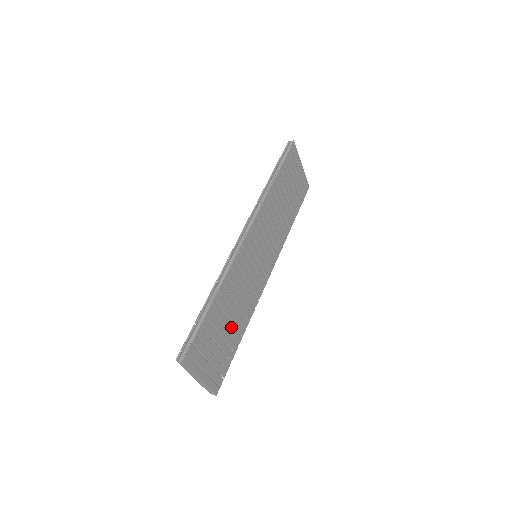
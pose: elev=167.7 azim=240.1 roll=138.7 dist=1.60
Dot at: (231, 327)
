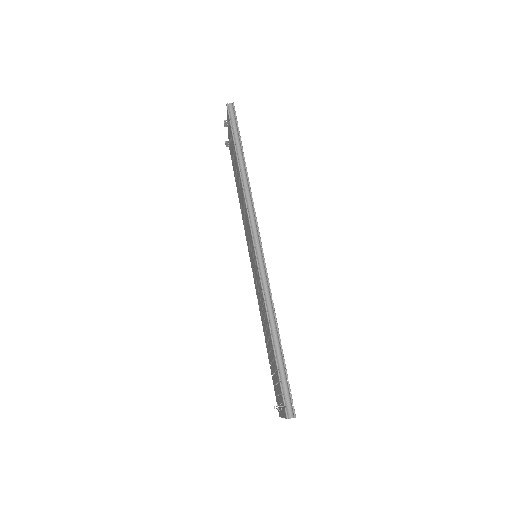
Dot at: occluded
